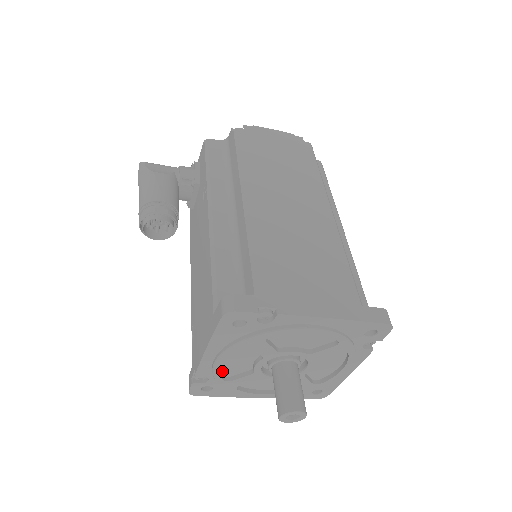
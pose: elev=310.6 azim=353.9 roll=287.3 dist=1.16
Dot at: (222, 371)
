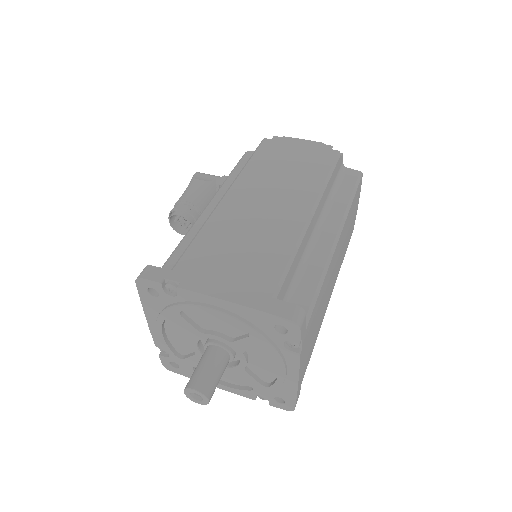
Dot at: (174, 347)
